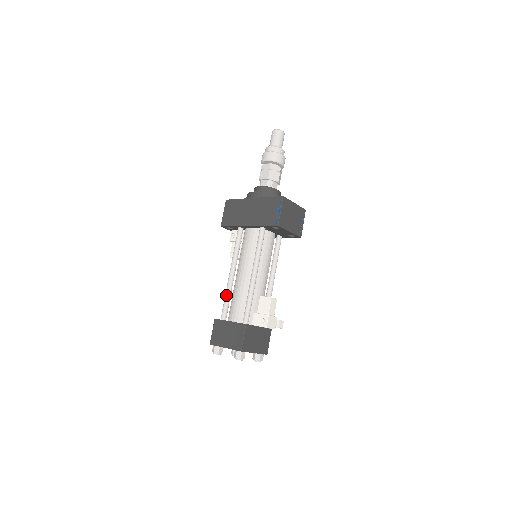
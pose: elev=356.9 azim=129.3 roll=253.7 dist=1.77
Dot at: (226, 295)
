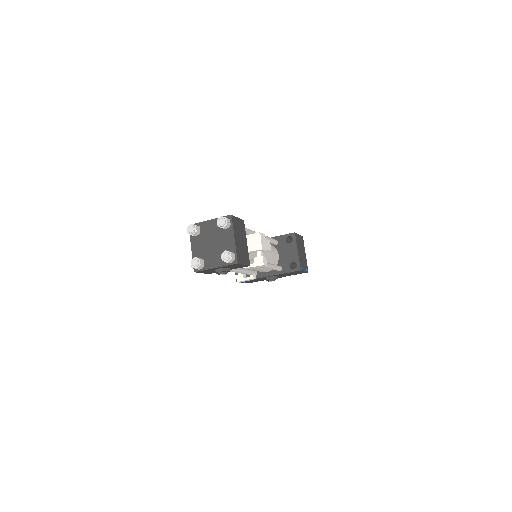
Dot at: occluded
